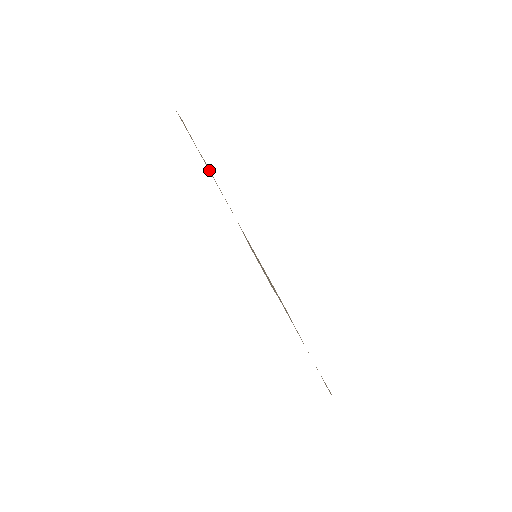
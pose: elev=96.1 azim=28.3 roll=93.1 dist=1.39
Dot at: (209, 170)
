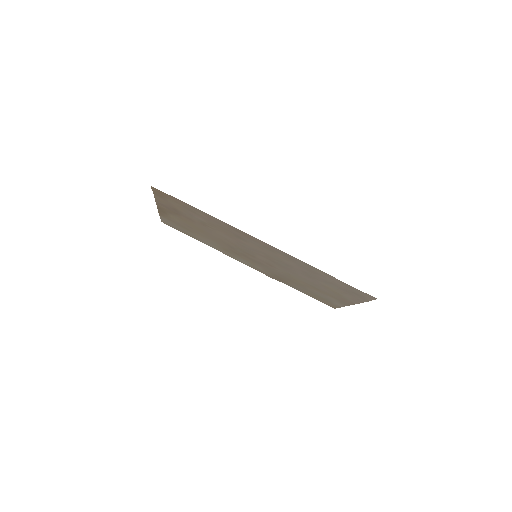
Dot at: (202, 213)
